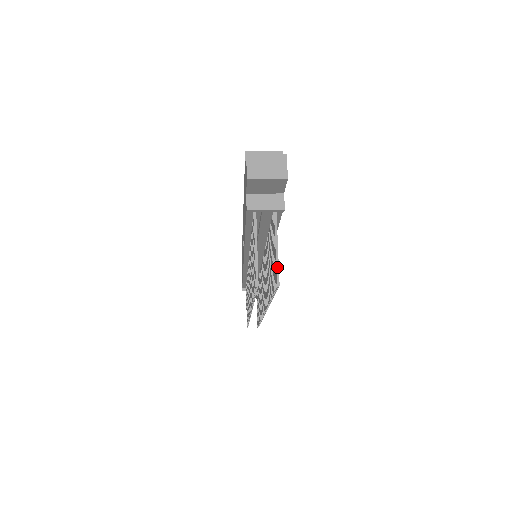
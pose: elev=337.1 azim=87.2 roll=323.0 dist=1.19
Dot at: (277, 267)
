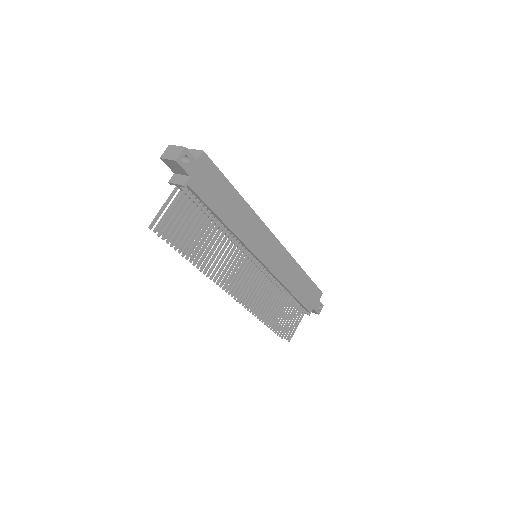
Dot at: (164, 219)
